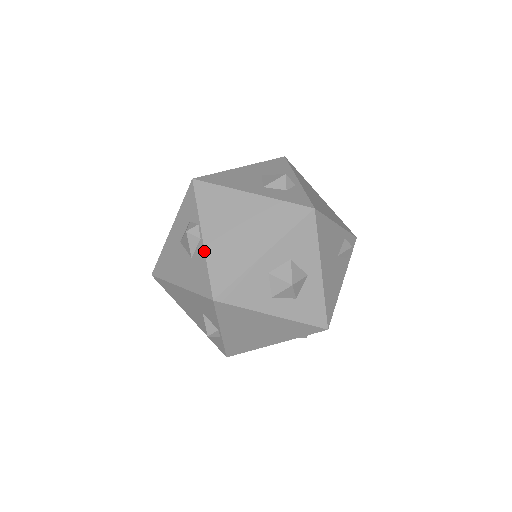
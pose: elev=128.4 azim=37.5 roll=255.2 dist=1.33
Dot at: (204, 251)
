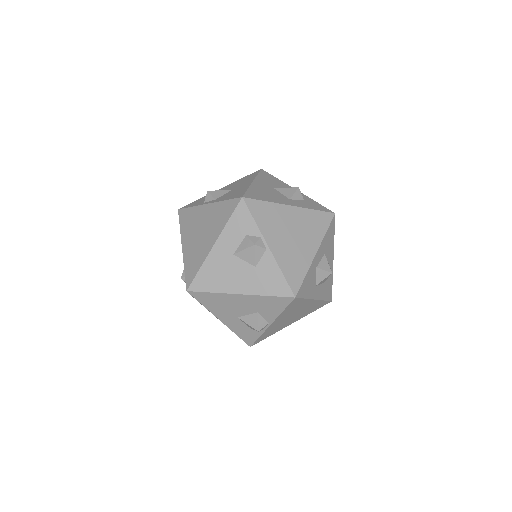
Dot at: (274, 259)
